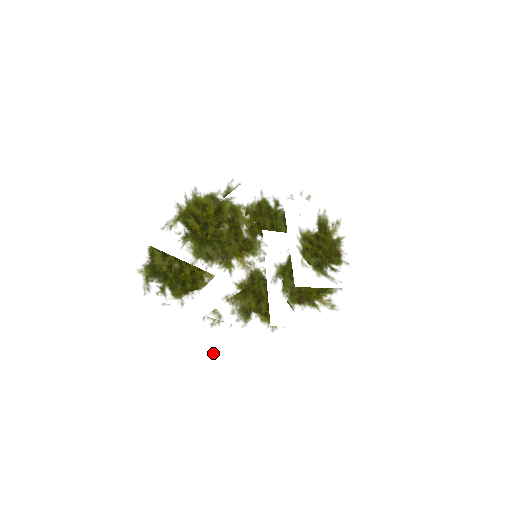
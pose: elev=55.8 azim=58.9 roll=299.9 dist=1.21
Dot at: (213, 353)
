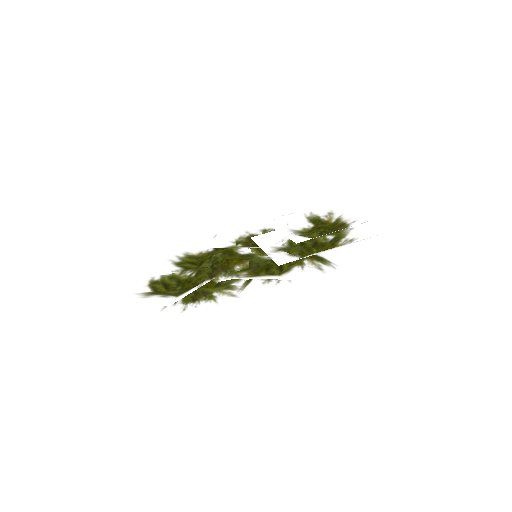
Dot at: (220, 299)
